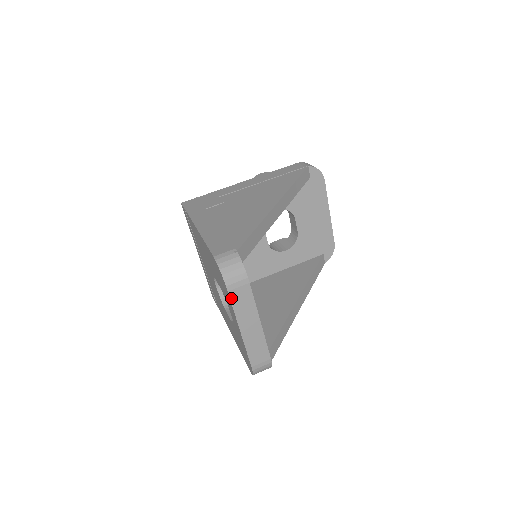
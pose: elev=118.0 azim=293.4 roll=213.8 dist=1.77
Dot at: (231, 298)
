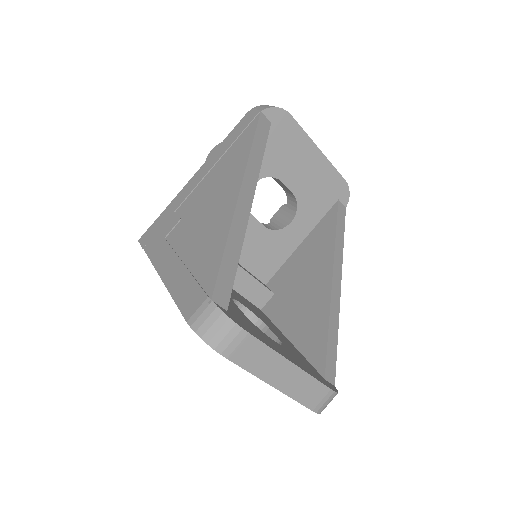
Dot at: (236, 362)
